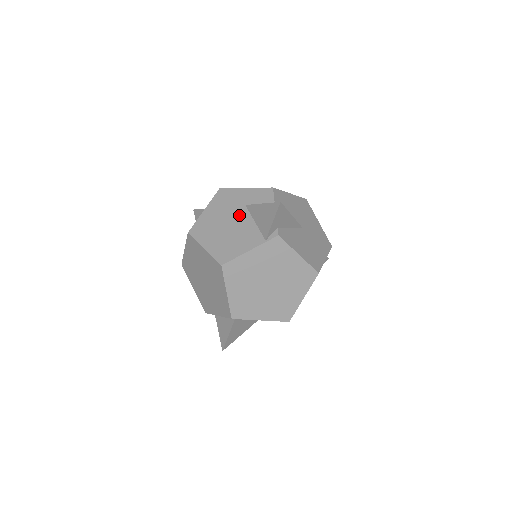
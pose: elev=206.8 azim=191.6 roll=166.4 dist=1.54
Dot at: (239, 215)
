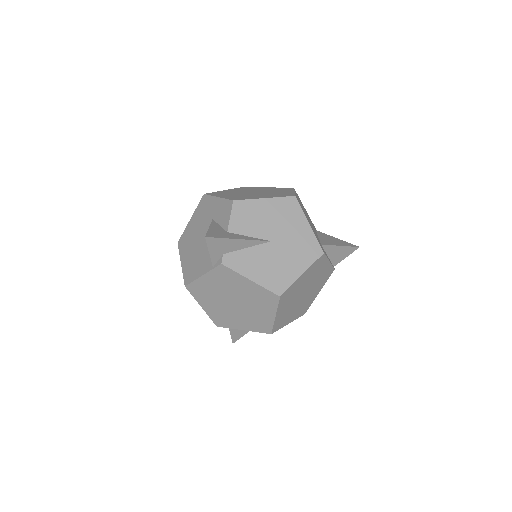
Dot at: (206, 231)
